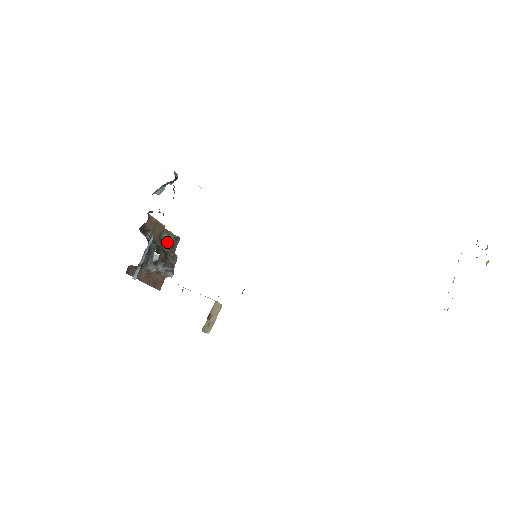
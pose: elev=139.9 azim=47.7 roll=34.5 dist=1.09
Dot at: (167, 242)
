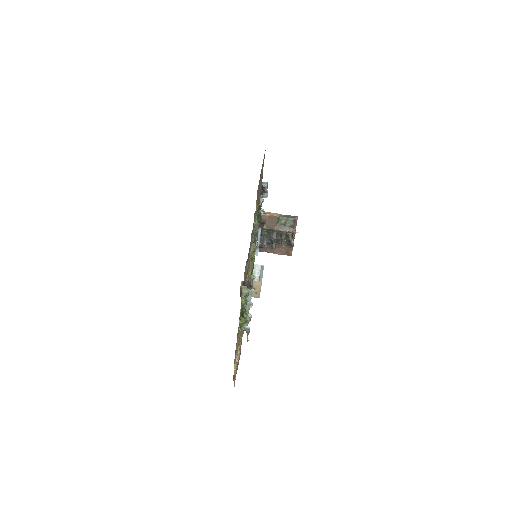
Dot at: (286, 225)
